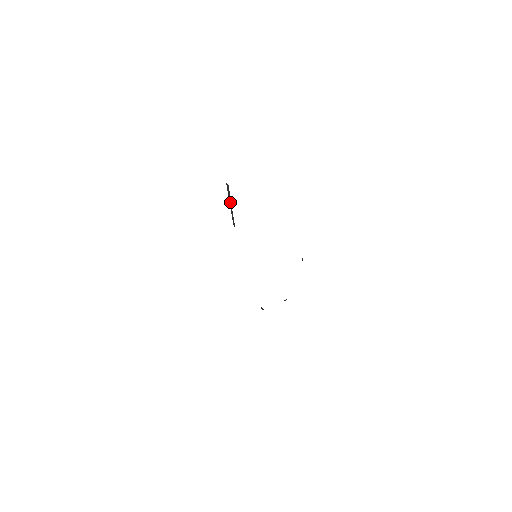
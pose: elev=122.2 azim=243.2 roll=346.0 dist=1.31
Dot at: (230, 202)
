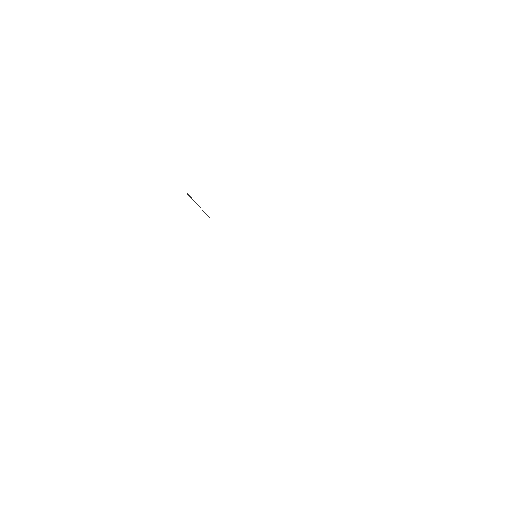
Dot at: (199, 206)
